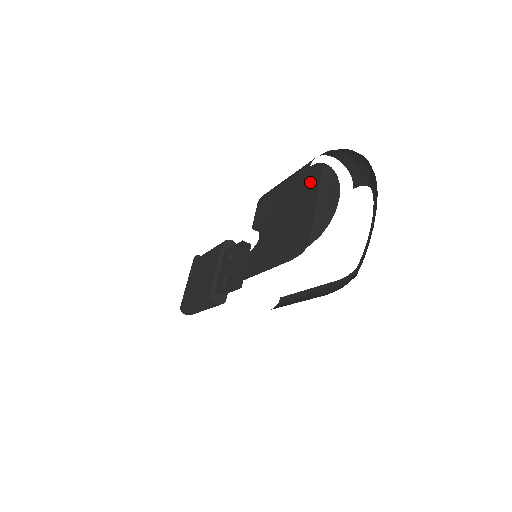
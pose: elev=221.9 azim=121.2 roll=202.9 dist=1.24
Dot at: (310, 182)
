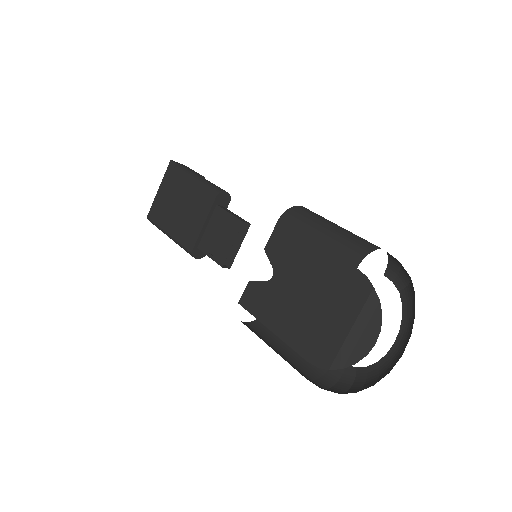
Dot at: (351, 292)
